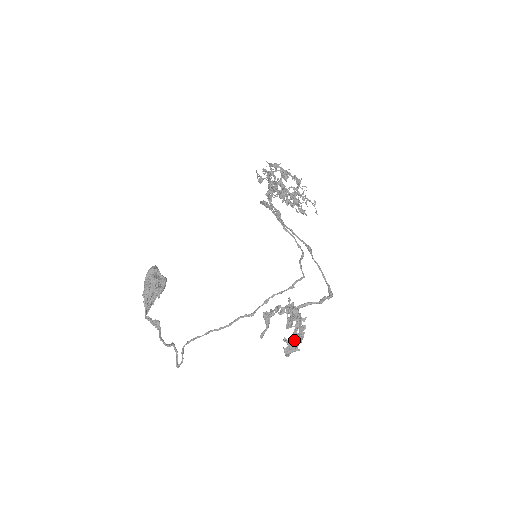
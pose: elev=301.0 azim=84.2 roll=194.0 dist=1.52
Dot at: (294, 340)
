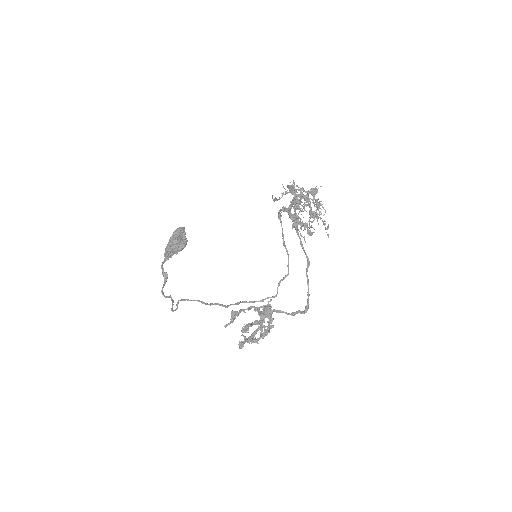
Dot at: (250, 338)
